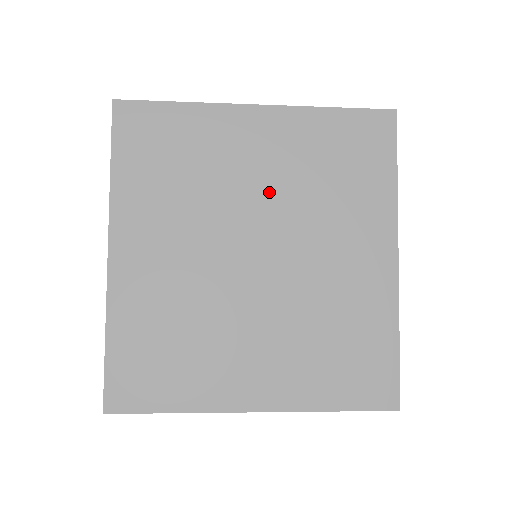
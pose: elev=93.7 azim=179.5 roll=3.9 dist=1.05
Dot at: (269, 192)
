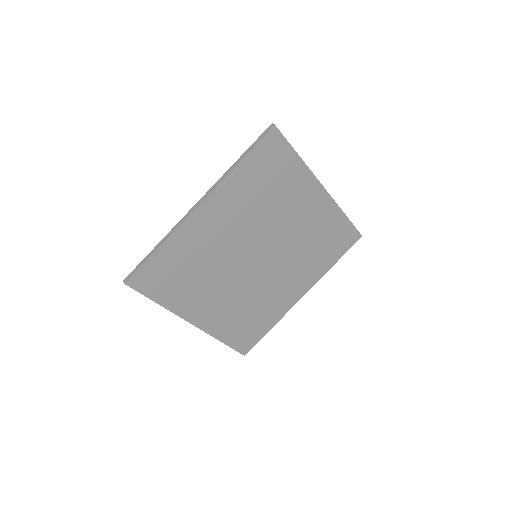
Dot at: (289, 233)
